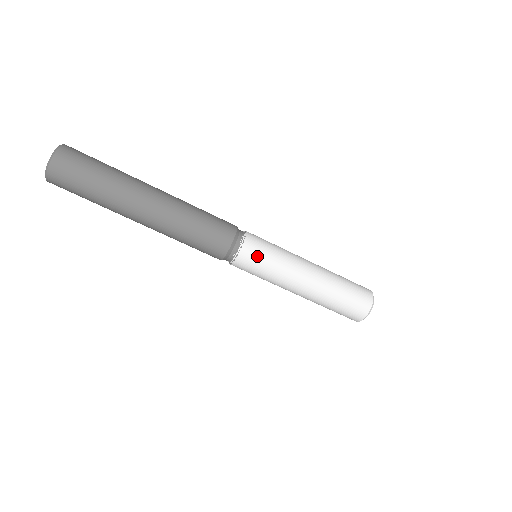
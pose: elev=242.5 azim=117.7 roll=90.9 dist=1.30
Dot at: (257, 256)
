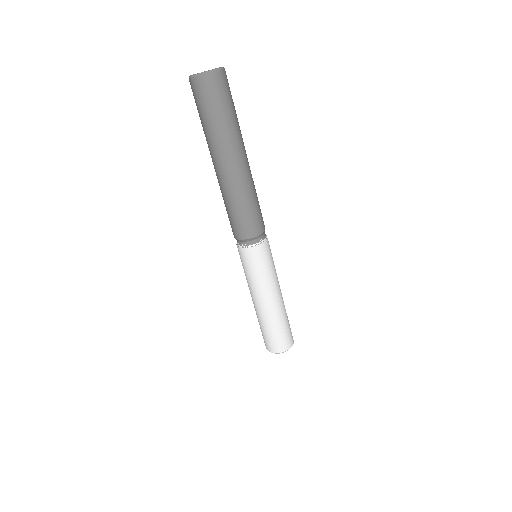
Dot at: (267, 256)
